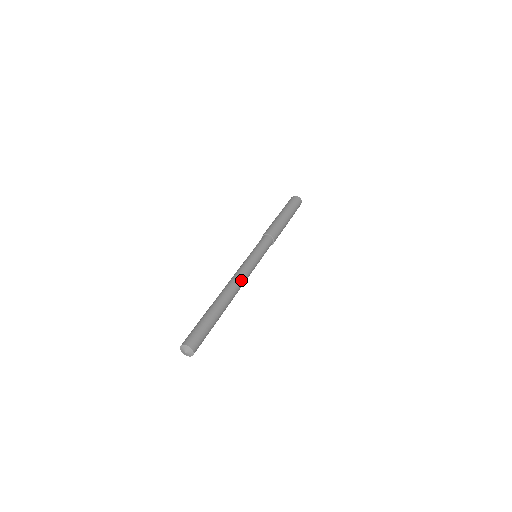
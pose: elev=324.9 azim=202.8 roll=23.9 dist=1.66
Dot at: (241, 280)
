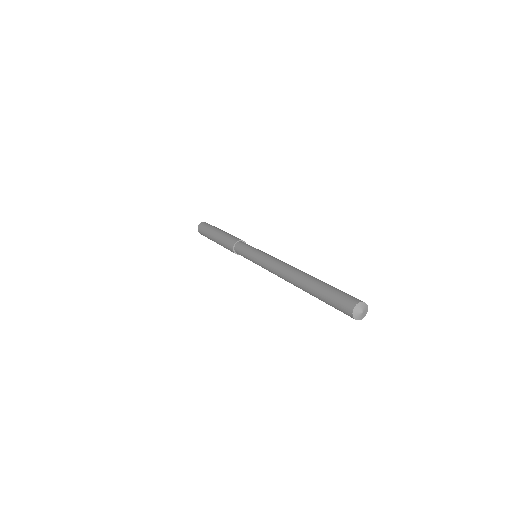
Dot at: occluded
